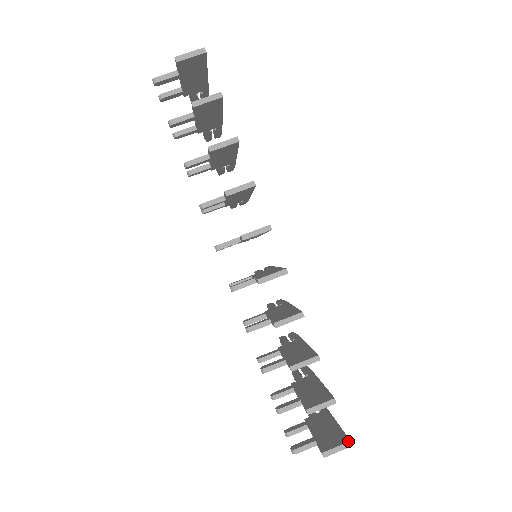
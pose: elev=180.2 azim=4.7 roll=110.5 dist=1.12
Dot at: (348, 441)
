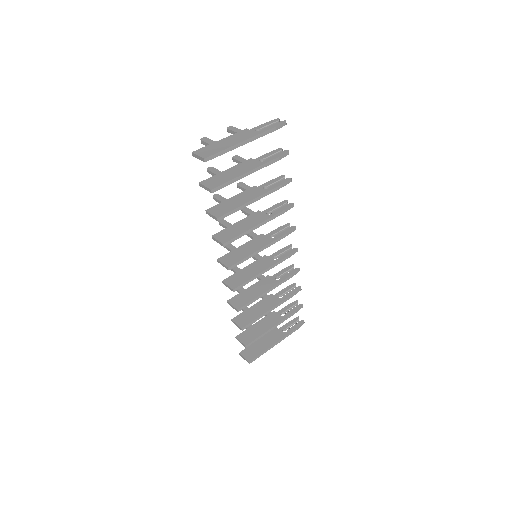
Dot at: (248, 361)
